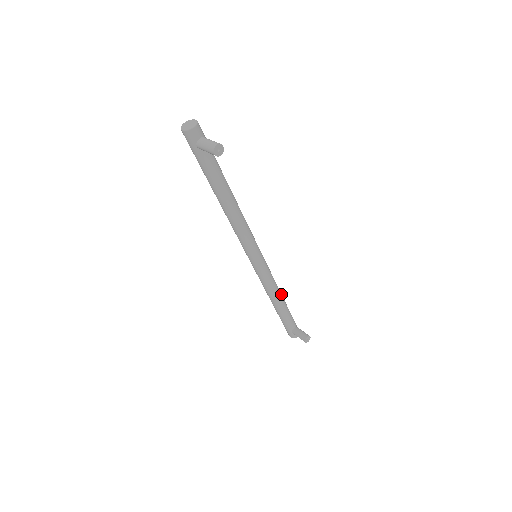
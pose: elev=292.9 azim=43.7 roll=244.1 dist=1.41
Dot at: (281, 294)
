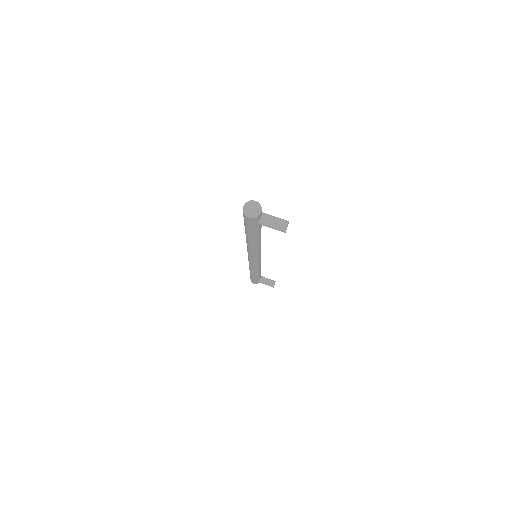
Dot at: occluded
